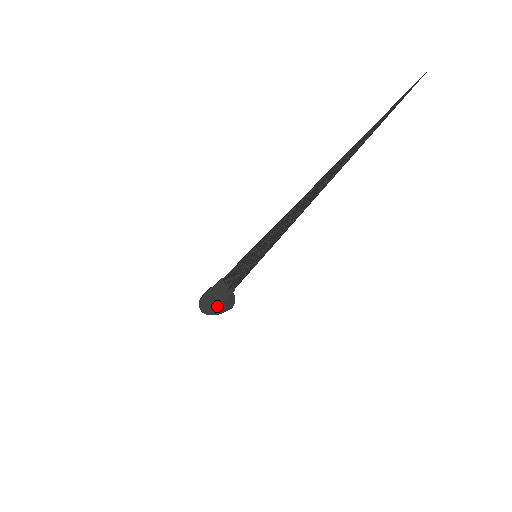
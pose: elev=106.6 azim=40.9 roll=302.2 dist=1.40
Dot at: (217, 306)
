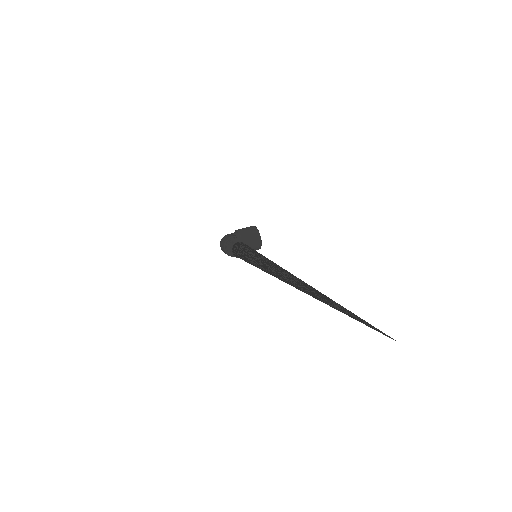
Dot at: (228, 255)
